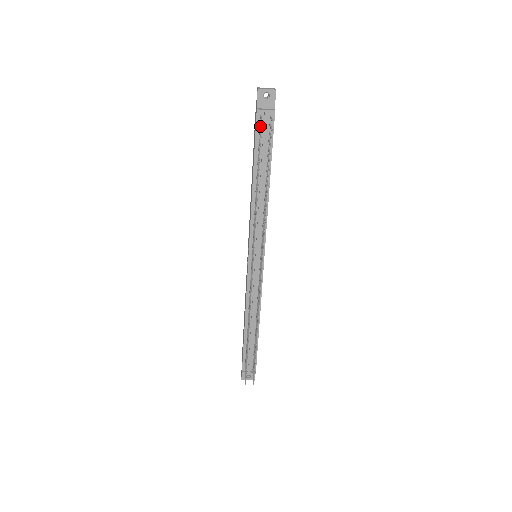
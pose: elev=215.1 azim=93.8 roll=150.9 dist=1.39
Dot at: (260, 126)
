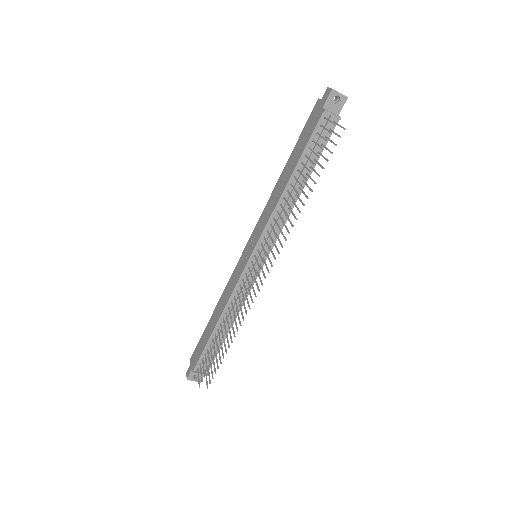
Dot at: occluded
